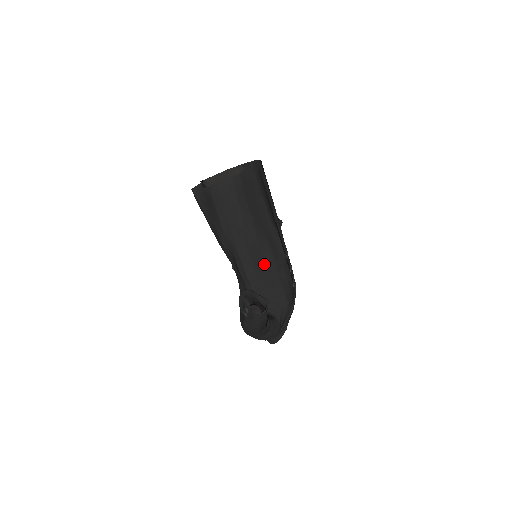
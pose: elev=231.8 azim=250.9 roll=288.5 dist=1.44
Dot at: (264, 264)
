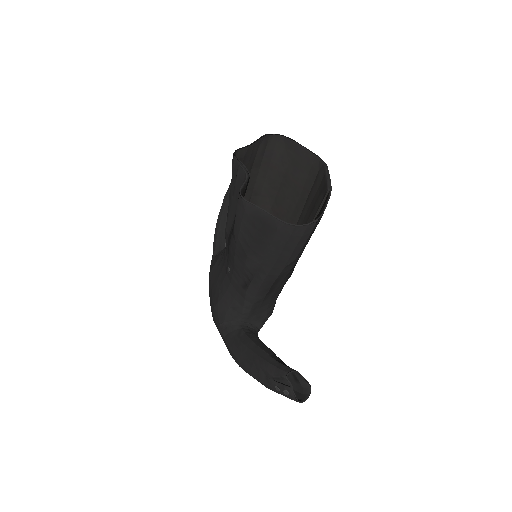
Dot at: (277, 288)
